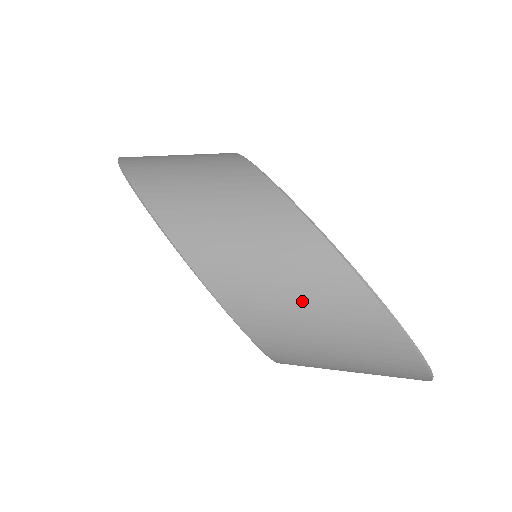
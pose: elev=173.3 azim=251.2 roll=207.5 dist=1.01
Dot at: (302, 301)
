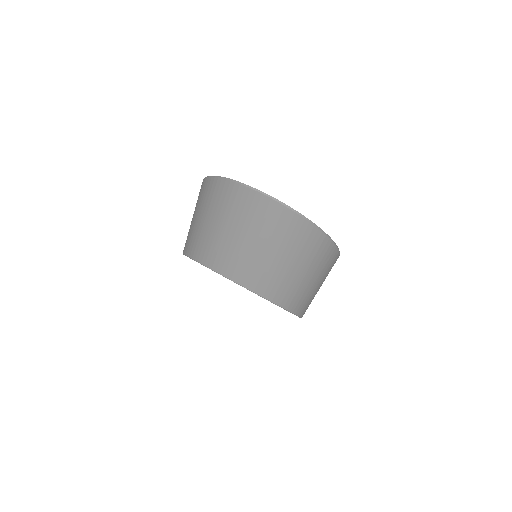
Dot at: (198, 215)
